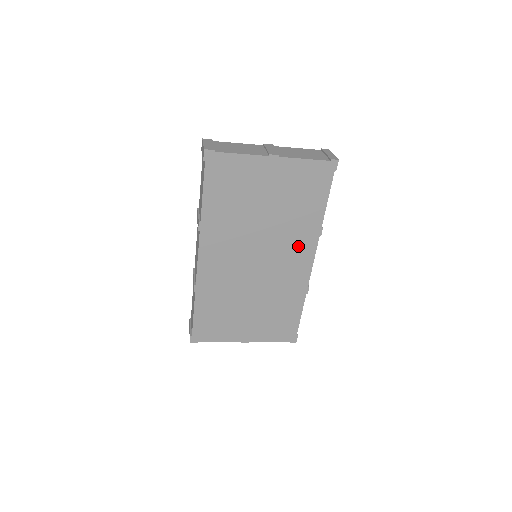
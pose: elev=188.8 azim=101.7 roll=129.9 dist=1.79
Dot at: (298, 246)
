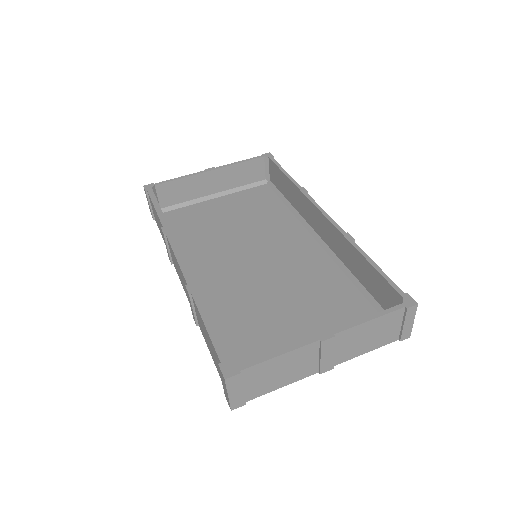
Dot at: (312, 263)
